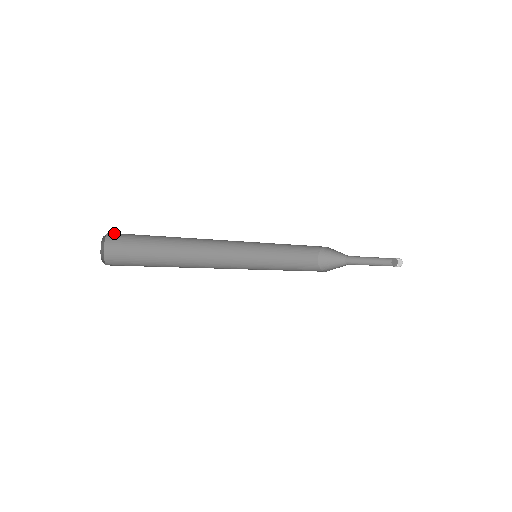
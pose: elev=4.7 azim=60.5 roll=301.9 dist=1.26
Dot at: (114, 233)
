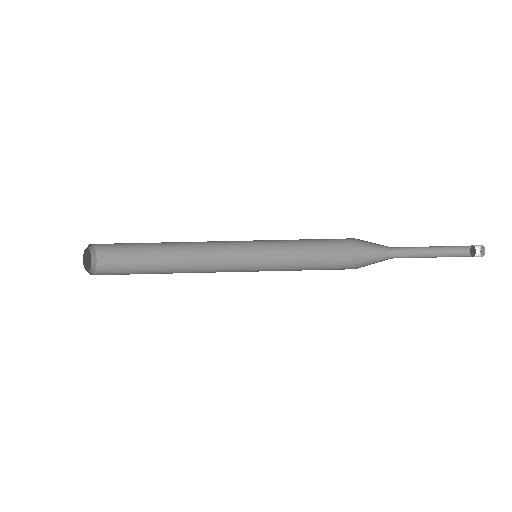
Dot at: occluded
